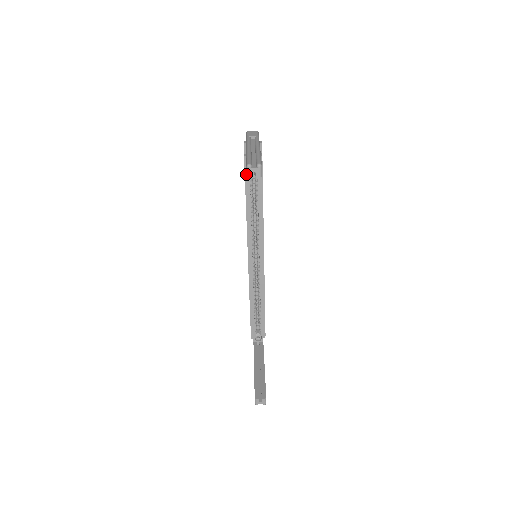
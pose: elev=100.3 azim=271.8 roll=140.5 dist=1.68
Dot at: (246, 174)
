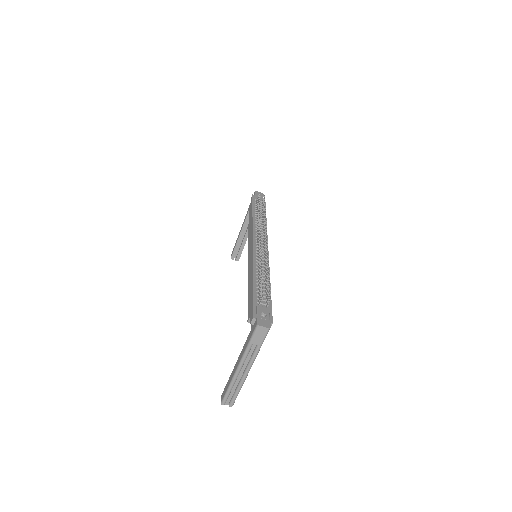
Dot at: occluded
